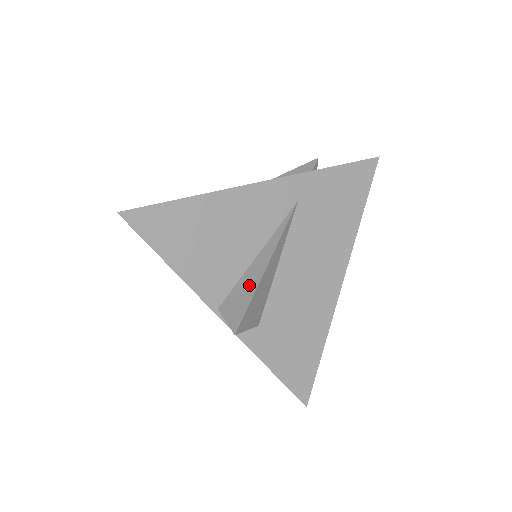
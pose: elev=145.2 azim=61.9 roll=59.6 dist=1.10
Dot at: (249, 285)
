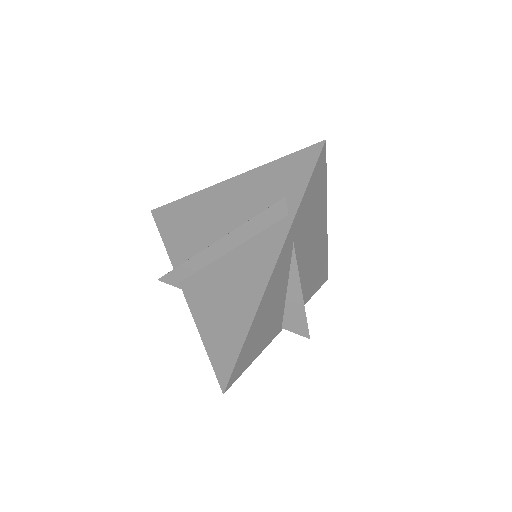
Dot at: (297, 311)
